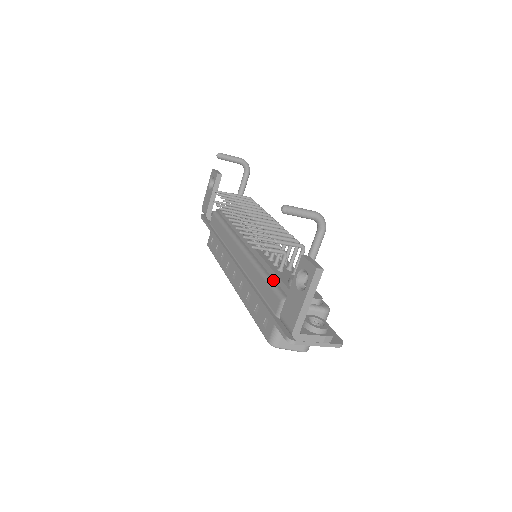
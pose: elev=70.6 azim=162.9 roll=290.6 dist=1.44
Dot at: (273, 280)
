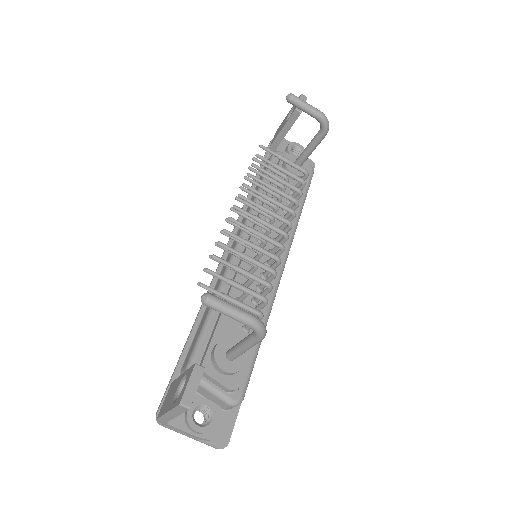
Dot at: (210, 326)
